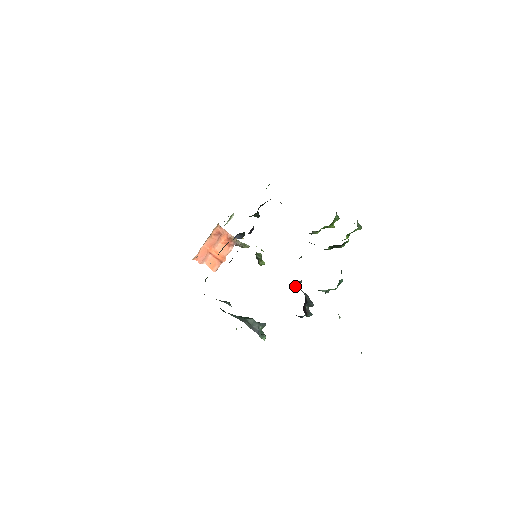
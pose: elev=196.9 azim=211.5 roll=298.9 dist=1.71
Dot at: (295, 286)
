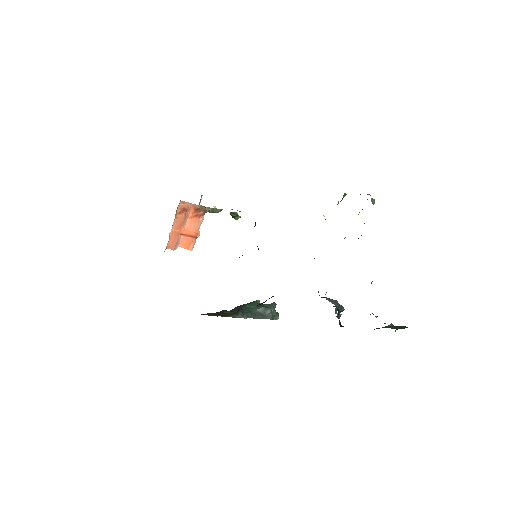
Dot at: (318, 292)
